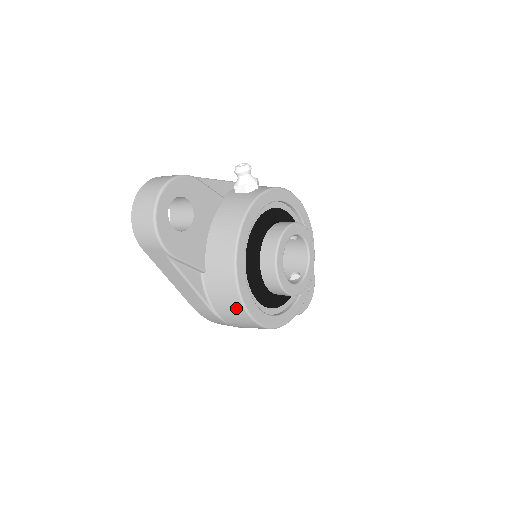
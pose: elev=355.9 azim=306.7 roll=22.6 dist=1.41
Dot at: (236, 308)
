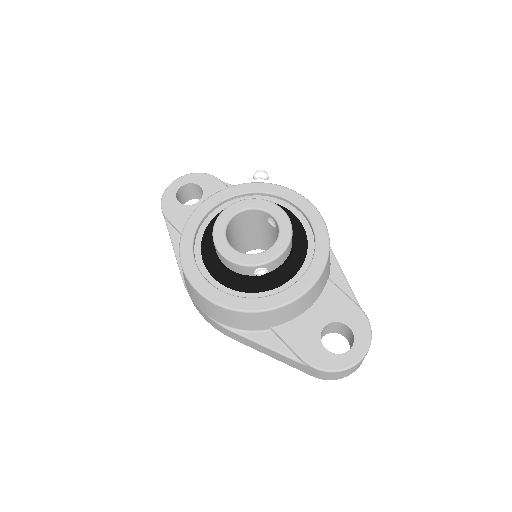
Dot at: occluded
